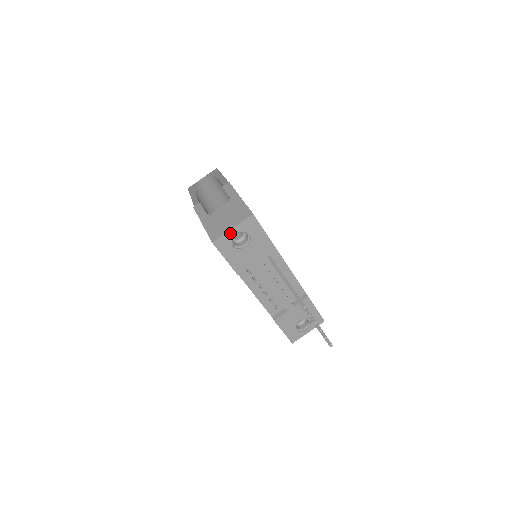
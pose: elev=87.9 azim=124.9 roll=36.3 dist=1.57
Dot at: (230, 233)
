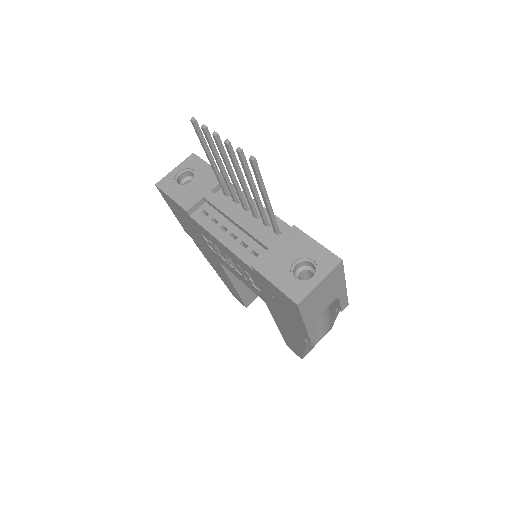
Dot at: (172, 173)
